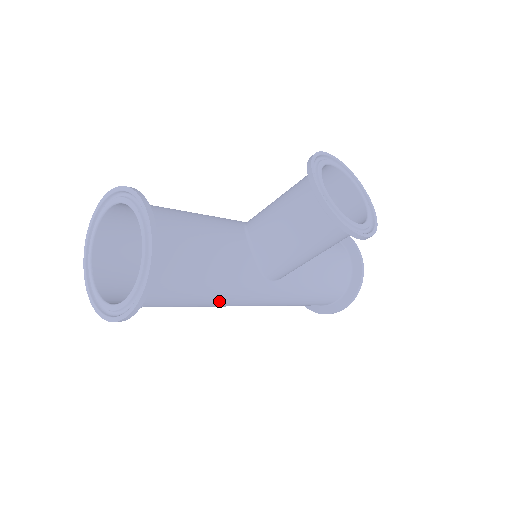
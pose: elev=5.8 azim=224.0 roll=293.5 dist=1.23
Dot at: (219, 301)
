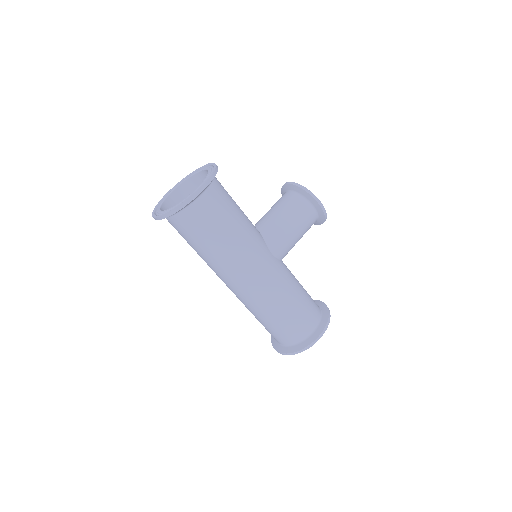
Dot at: (242, 241)
